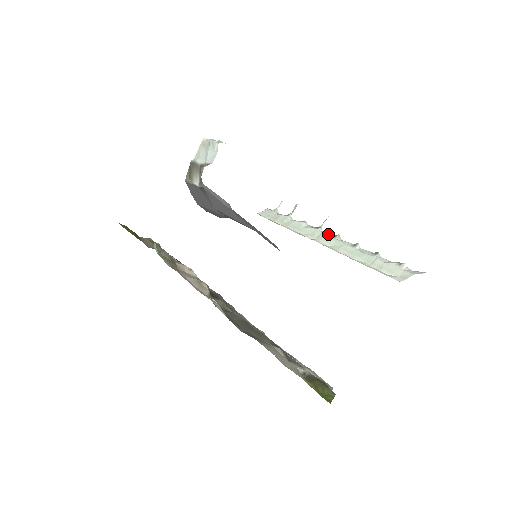
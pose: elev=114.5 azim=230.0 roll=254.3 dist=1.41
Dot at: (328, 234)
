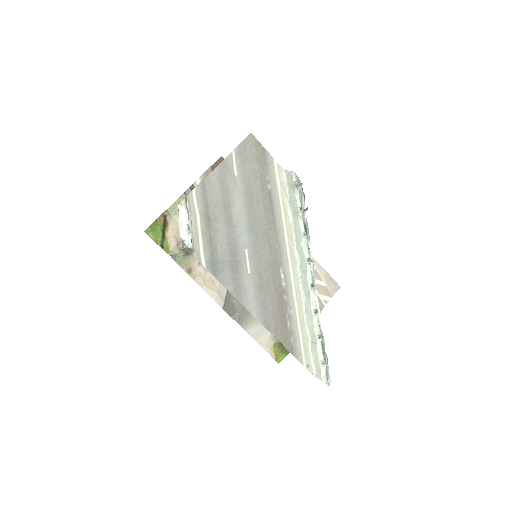
Dot at: (310, 277)
